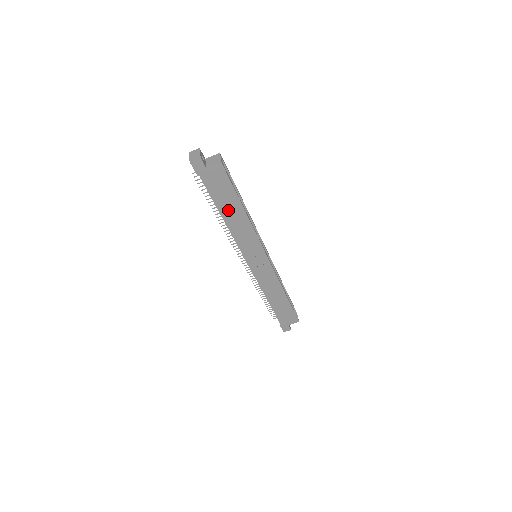
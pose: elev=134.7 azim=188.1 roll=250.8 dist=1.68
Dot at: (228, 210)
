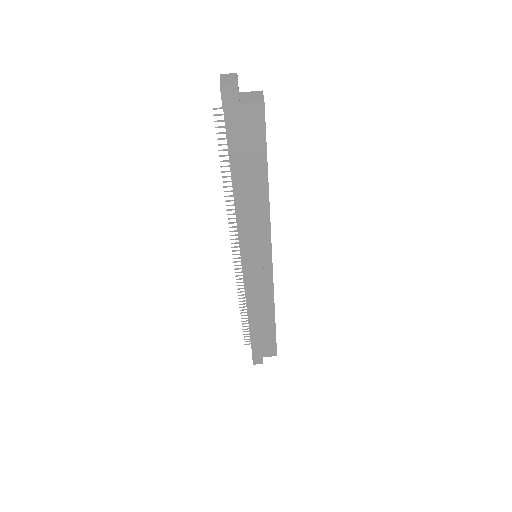
Dot at: (246, 178)
